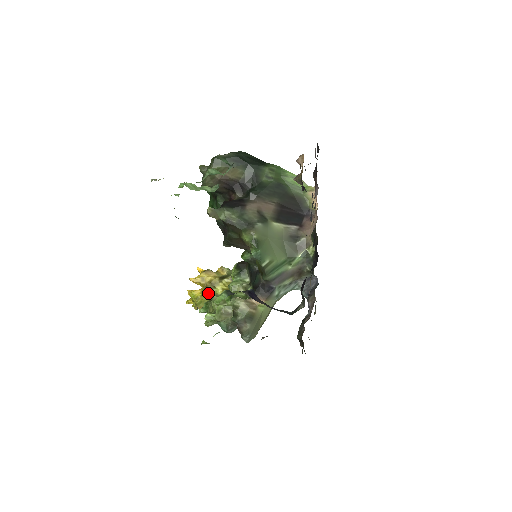
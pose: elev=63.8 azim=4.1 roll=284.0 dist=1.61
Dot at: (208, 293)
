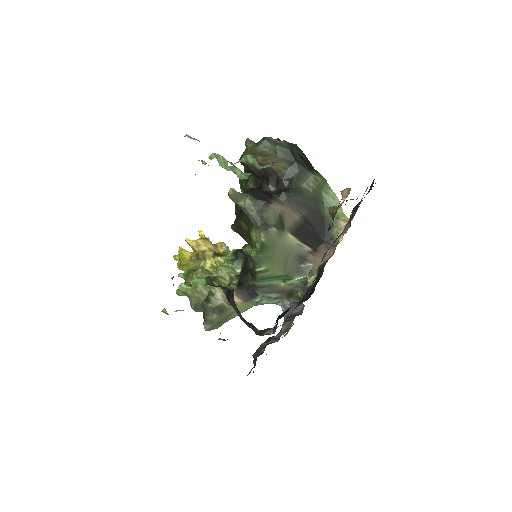
Dot at: (196, 261)
